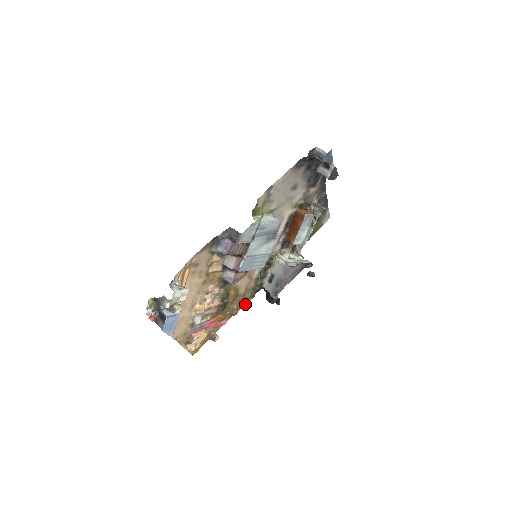
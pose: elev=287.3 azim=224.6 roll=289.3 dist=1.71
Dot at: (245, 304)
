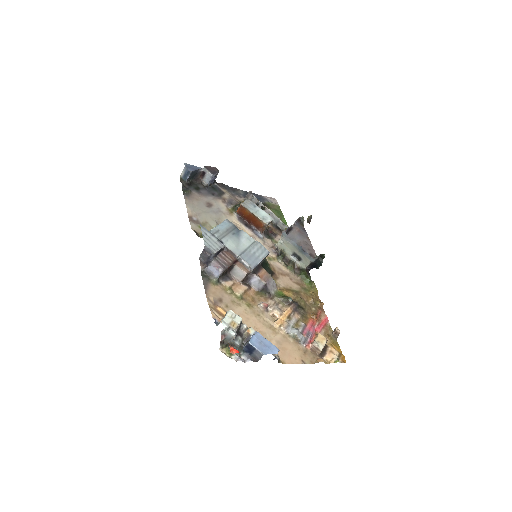
Dot at: (316, 292)
